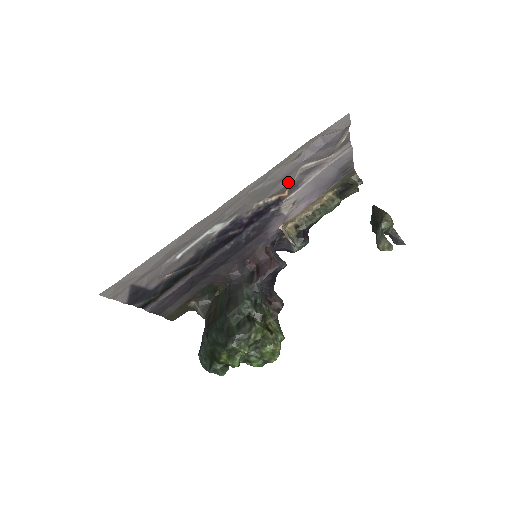
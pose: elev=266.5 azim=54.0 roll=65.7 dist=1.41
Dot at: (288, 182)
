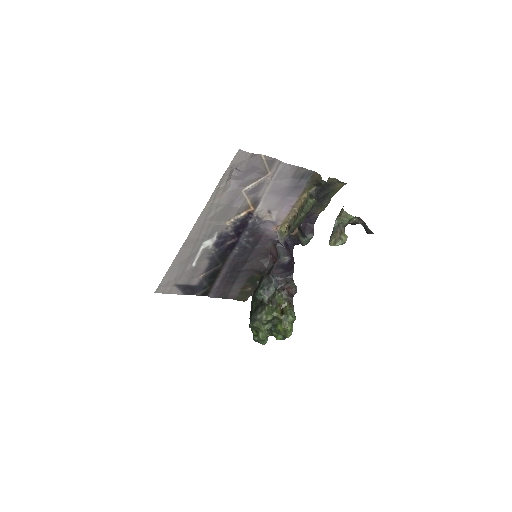
Dot at: (242, 202)
